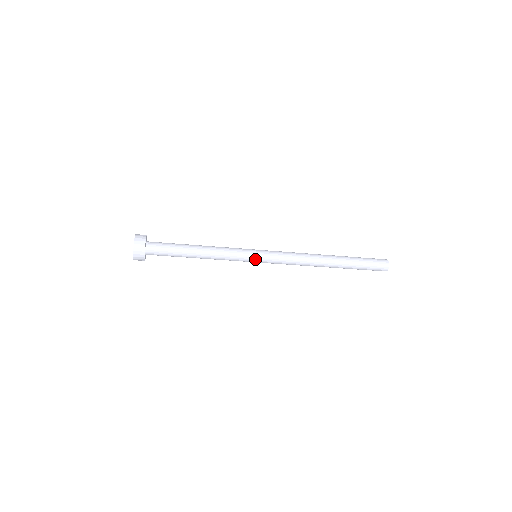
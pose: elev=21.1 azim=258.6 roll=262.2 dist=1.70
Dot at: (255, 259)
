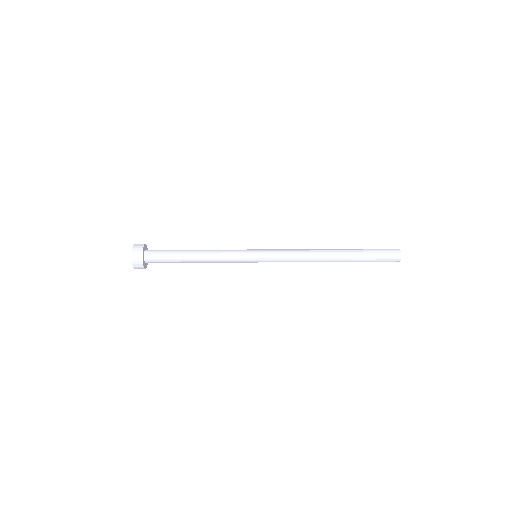
Dot at: (254, 262)
